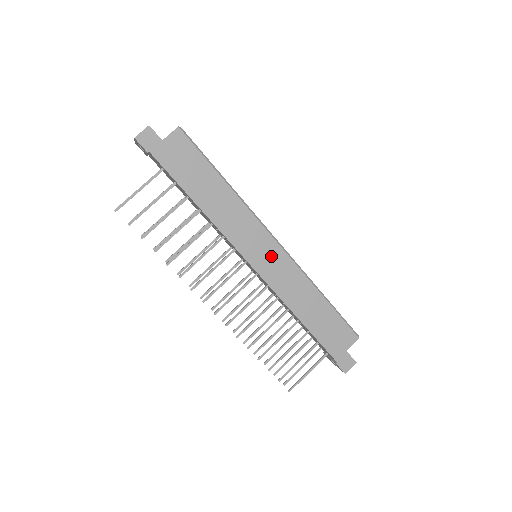
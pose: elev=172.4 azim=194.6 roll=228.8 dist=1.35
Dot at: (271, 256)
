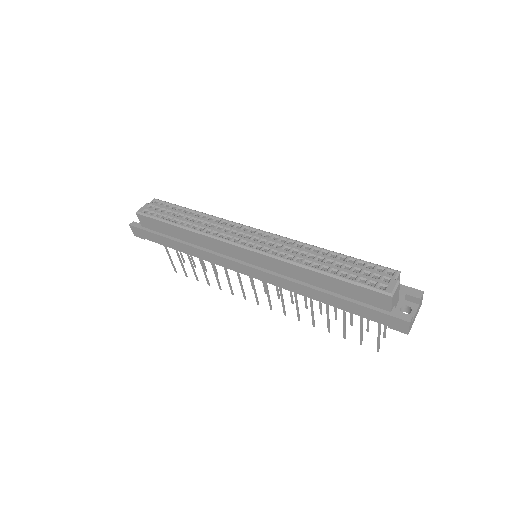
Dot at: (253, 260)
